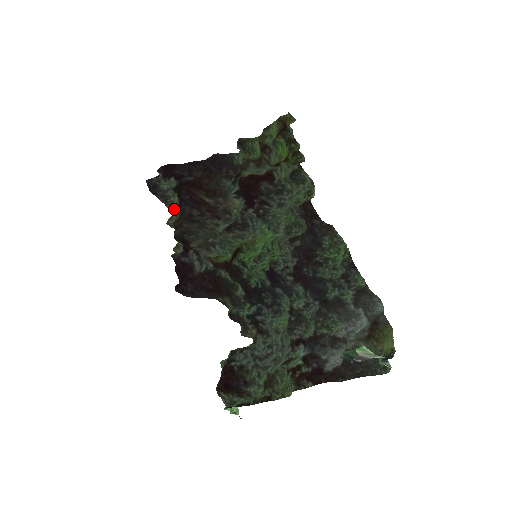
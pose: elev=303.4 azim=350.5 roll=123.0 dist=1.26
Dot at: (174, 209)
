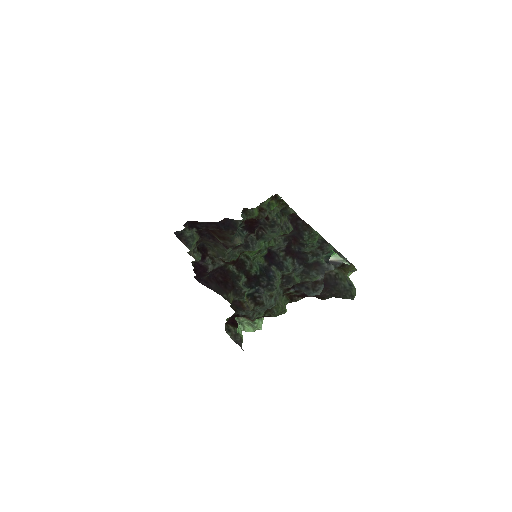
Dot at: (194, 244)
